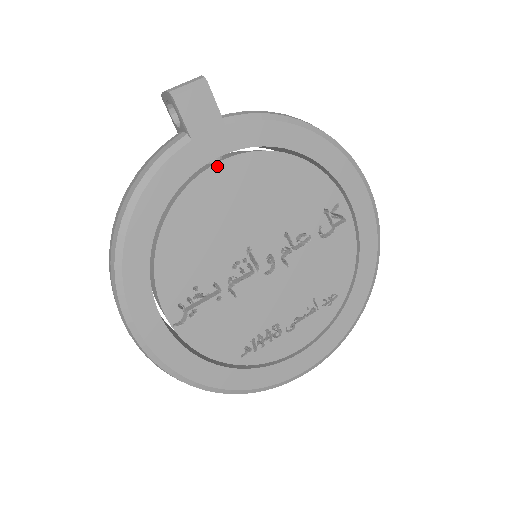
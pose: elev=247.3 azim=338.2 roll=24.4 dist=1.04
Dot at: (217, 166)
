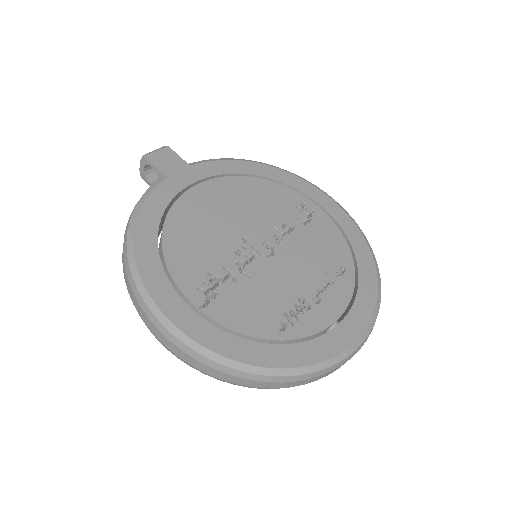
Dot at: (193, 189)
